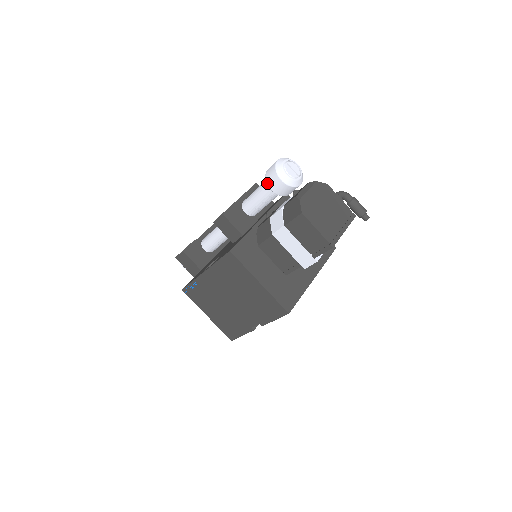
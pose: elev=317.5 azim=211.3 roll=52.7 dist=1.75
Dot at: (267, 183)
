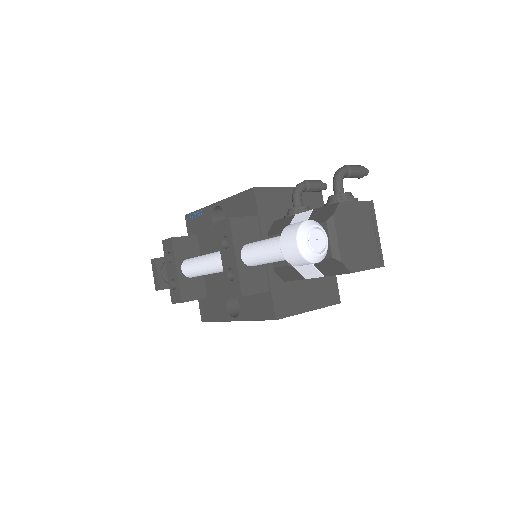
Dot at: (293, 265)
